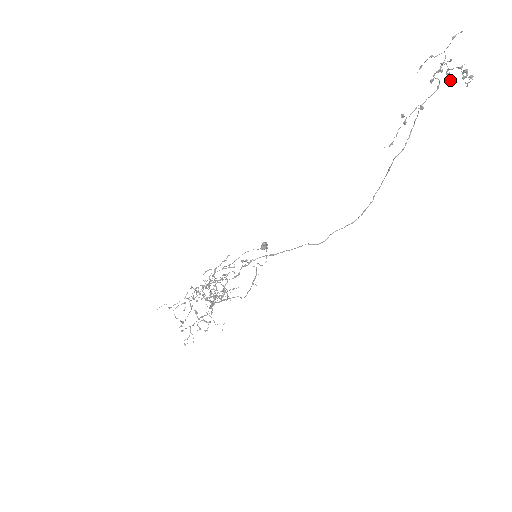
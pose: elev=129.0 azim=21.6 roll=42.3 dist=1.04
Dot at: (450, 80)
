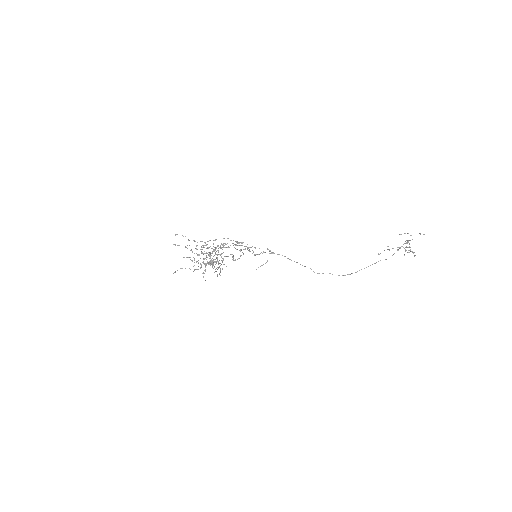
Dot at: (410, 249)
